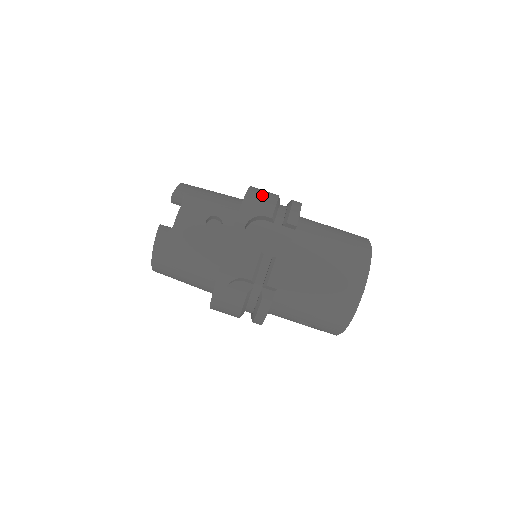
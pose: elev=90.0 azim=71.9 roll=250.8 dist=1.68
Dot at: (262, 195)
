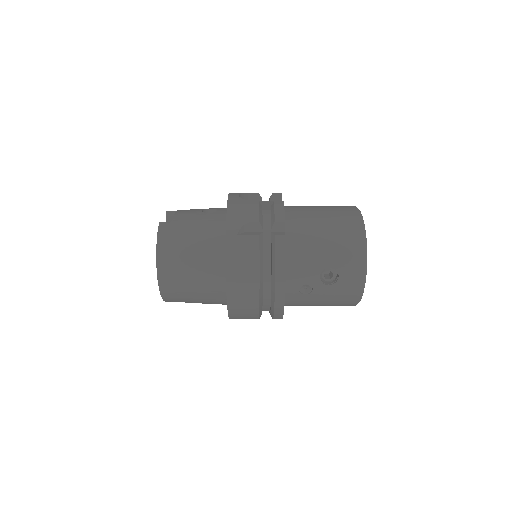
Dot at: occluded
